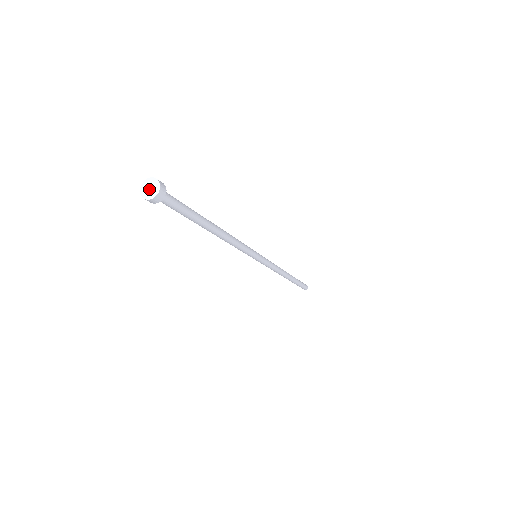
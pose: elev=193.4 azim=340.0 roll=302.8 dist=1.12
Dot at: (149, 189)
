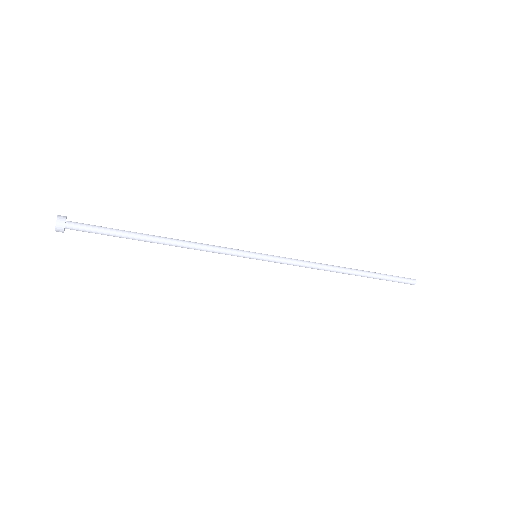
Dot at: (56, 223)
